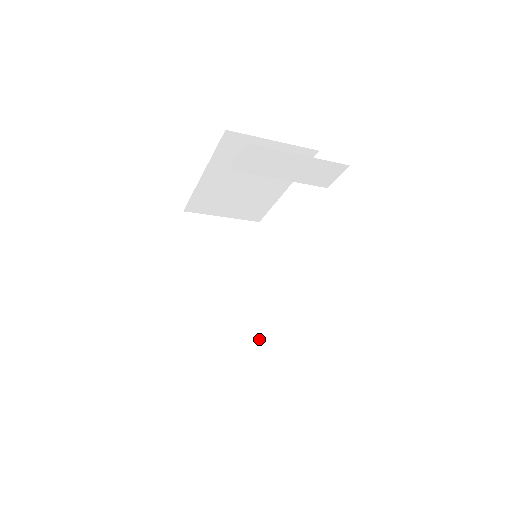
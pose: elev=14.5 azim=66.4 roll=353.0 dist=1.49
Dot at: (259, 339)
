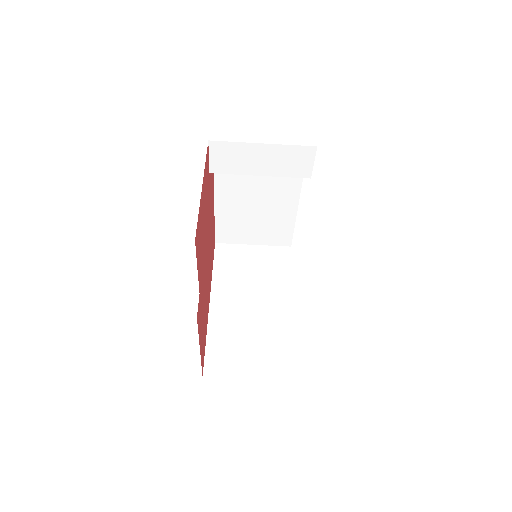
Dot at: (286, 353)
